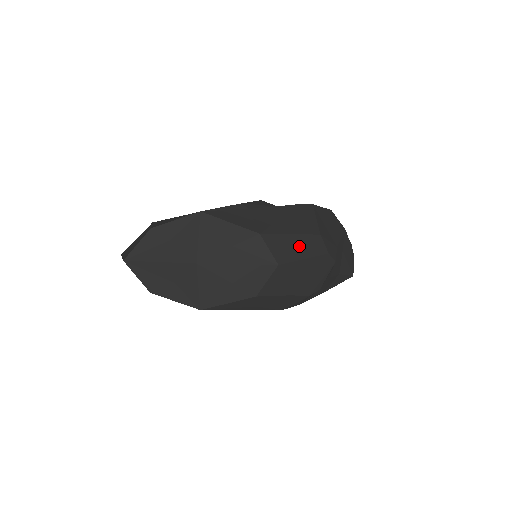
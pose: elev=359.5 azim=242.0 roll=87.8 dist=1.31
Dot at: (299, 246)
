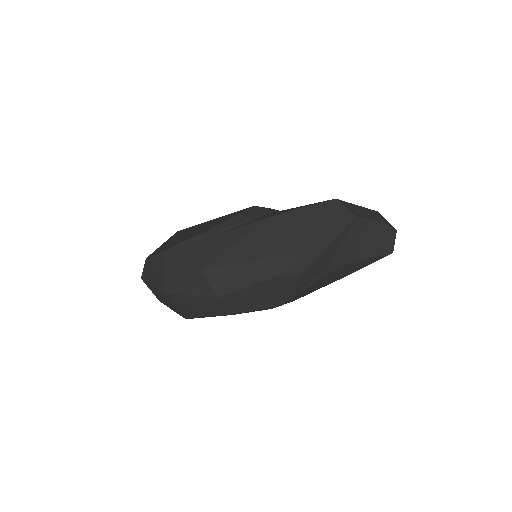
Dot at: (244, 274)
